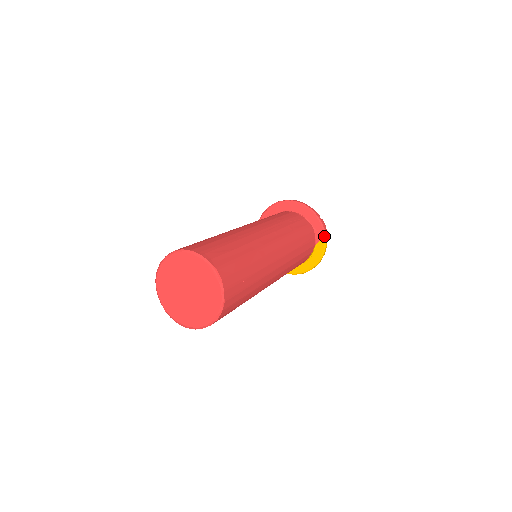
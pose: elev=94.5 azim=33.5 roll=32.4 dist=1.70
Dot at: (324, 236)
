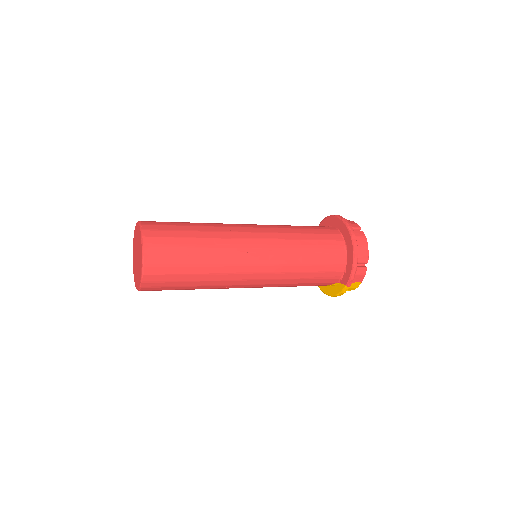
Dot at: (346, 284)
